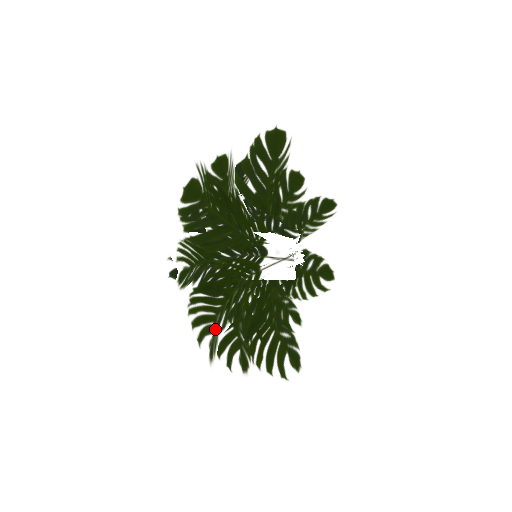
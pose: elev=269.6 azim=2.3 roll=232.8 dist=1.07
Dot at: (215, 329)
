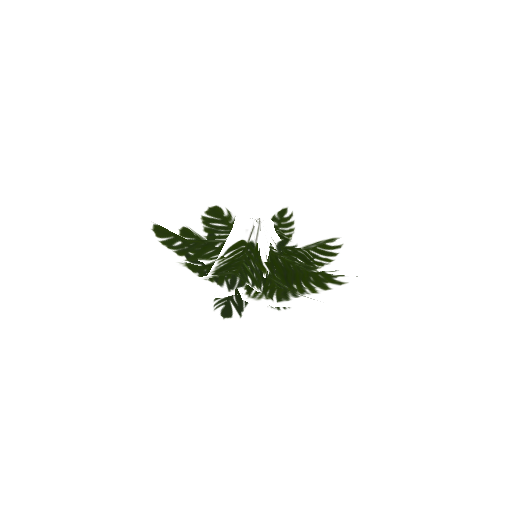
Dot at: (239, 276)
